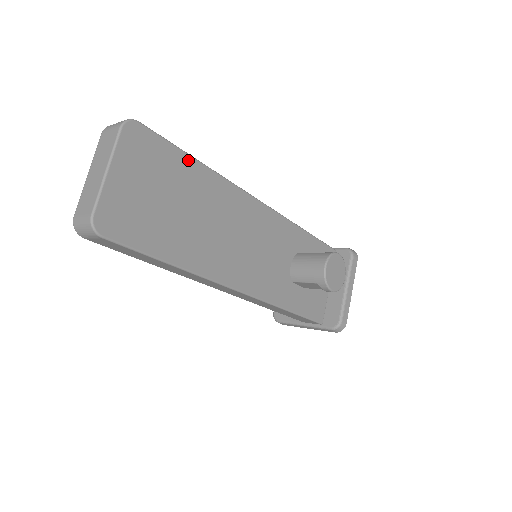
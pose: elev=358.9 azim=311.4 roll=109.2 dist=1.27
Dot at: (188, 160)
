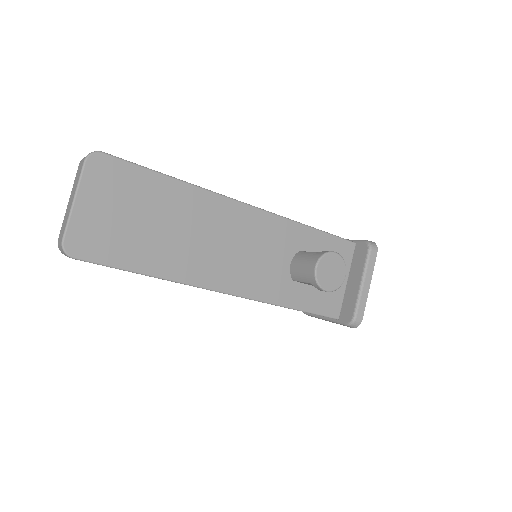
Dot at: (159, 178)
